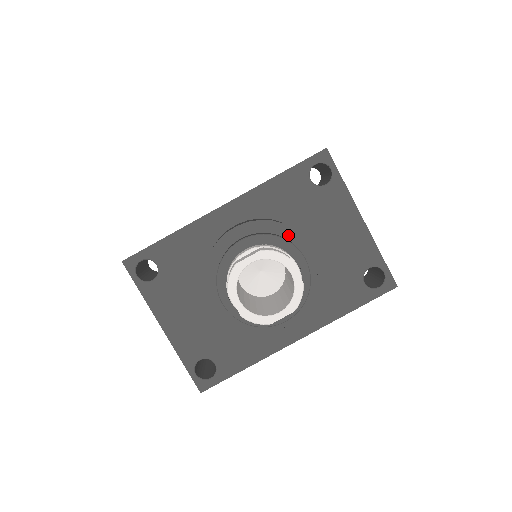
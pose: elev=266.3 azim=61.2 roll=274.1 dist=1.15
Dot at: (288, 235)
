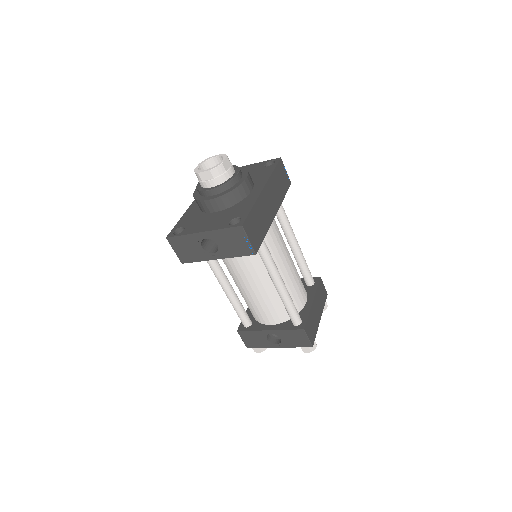
Dot at: occluded
